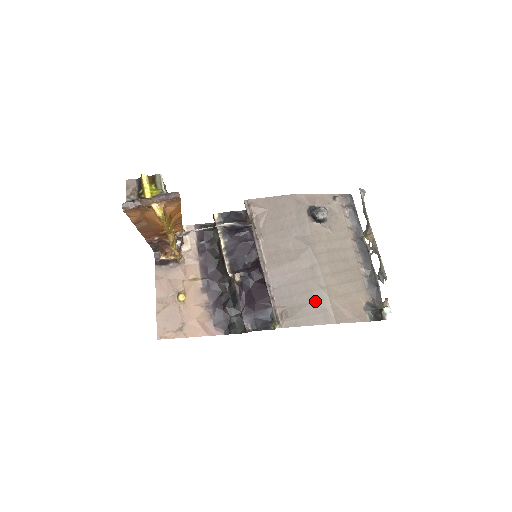
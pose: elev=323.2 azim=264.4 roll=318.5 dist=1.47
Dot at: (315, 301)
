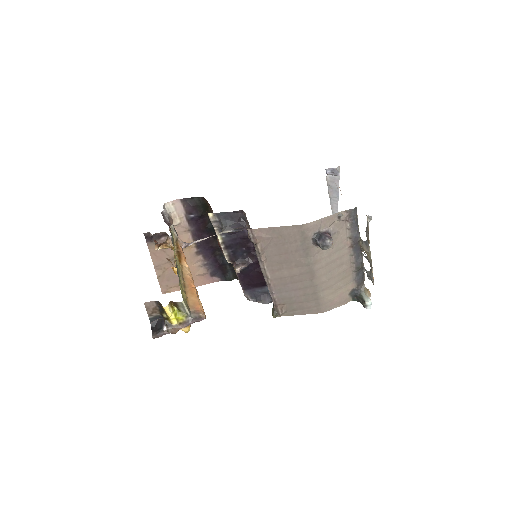
Dot at: (311, 300)
